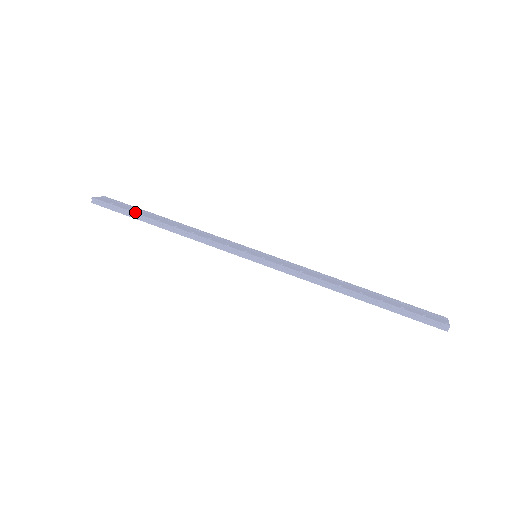
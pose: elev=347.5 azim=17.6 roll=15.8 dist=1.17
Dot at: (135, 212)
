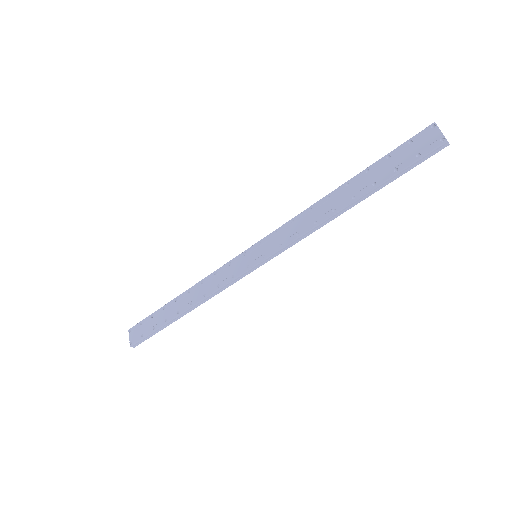
Dot at: (160, 325)
